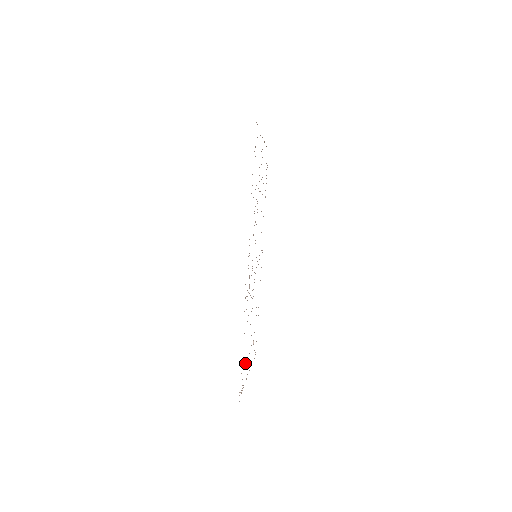
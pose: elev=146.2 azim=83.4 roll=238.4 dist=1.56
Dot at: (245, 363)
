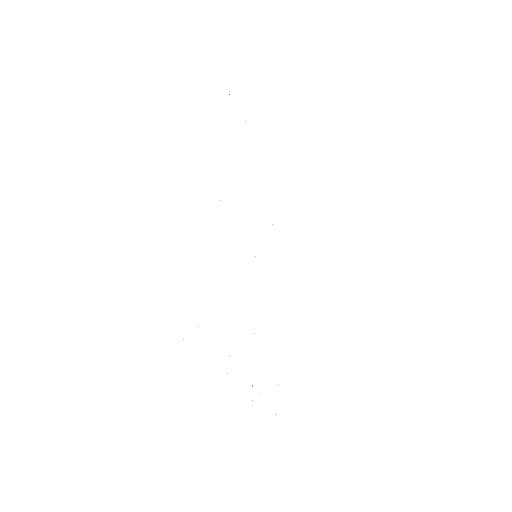
Dot at: occluded
